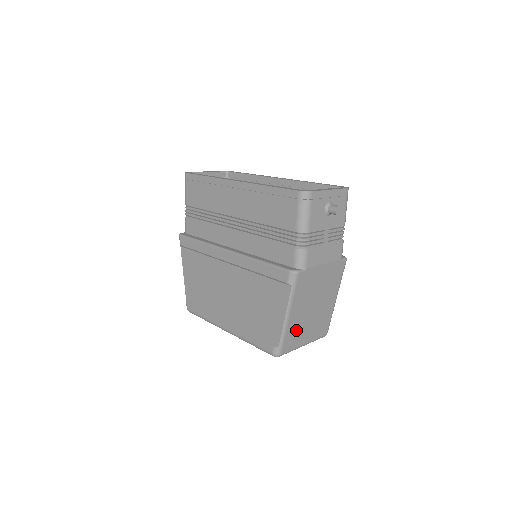
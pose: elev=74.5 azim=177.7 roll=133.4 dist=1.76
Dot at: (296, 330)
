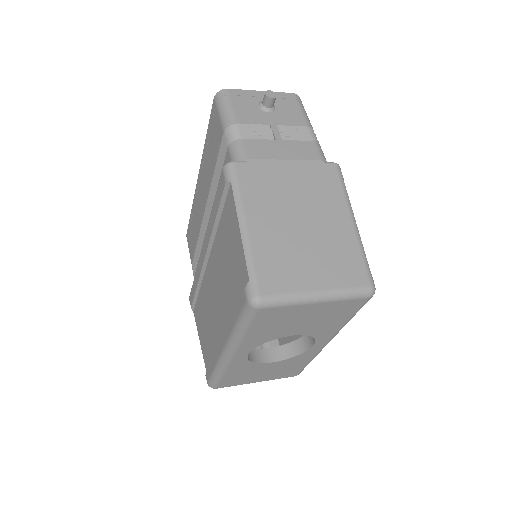
Dot at: (278, 257)
